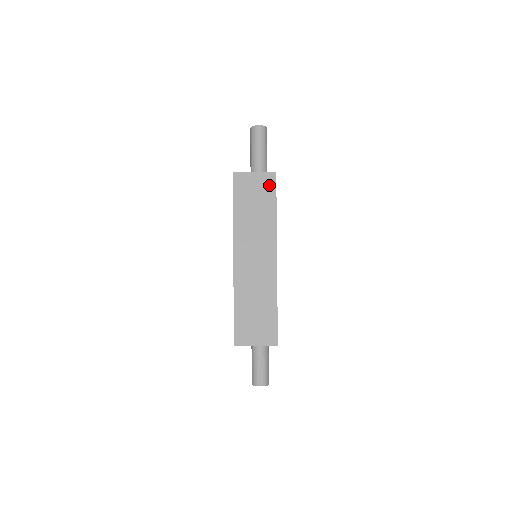
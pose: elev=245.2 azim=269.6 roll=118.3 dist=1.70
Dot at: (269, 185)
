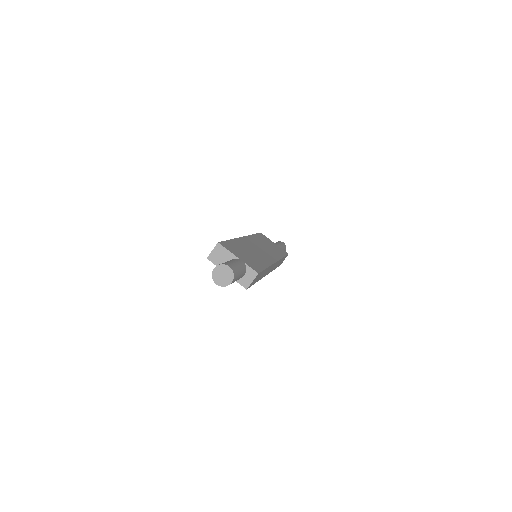
Dot at: (282, 251)
